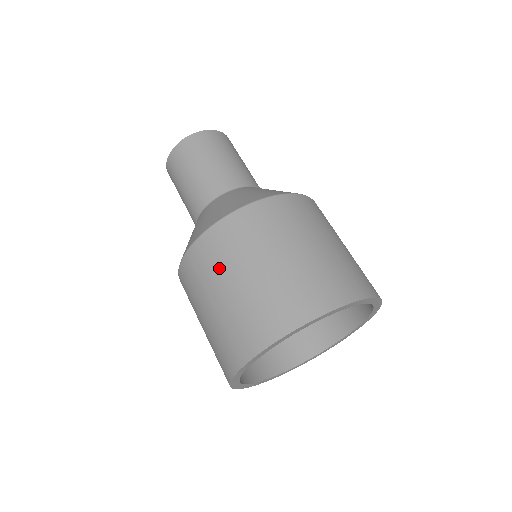
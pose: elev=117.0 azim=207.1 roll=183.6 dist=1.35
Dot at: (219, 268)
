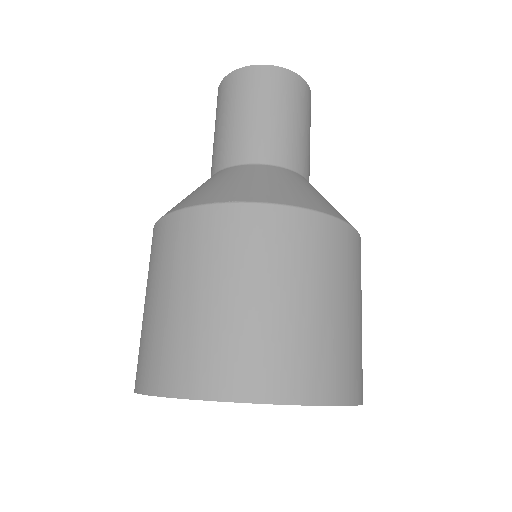
Dot at: (245, 260)
